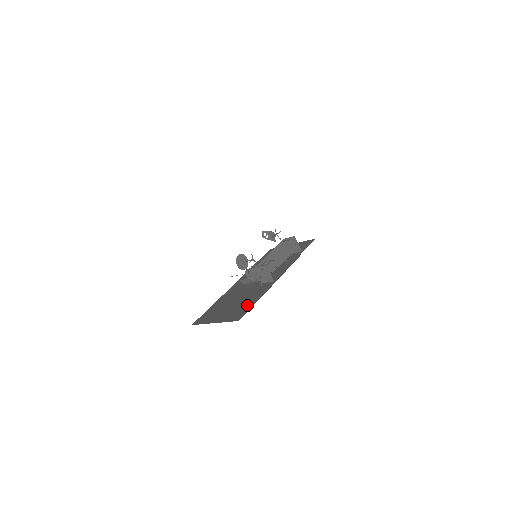
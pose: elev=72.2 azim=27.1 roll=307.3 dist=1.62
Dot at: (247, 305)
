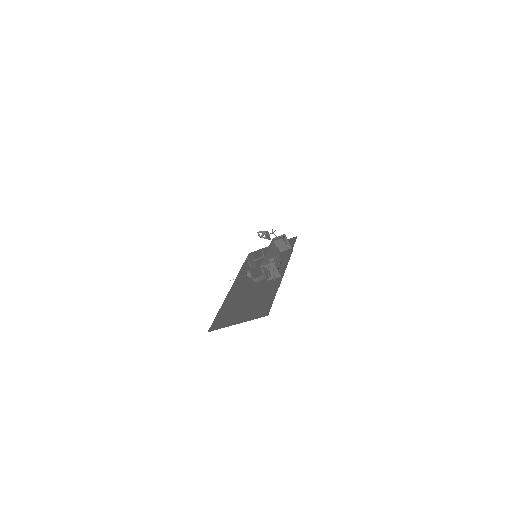
Dot at: (266, 301)
